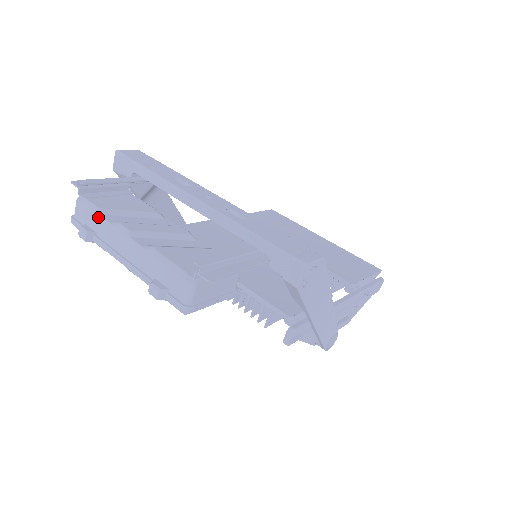
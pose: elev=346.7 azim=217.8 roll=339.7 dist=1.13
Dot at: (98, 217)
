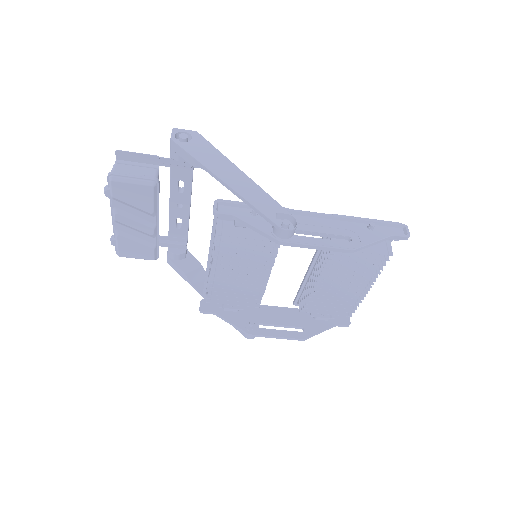
Dot at: occluded
